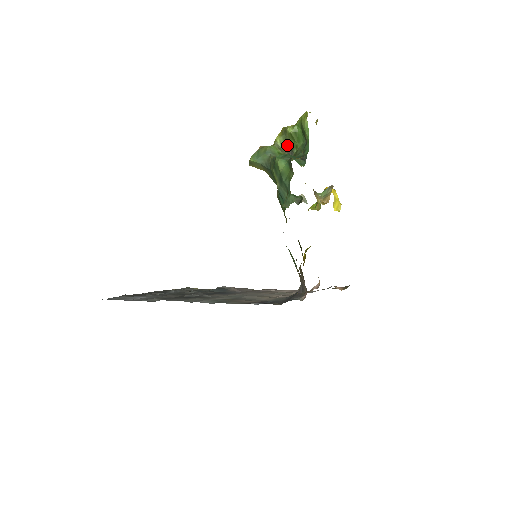
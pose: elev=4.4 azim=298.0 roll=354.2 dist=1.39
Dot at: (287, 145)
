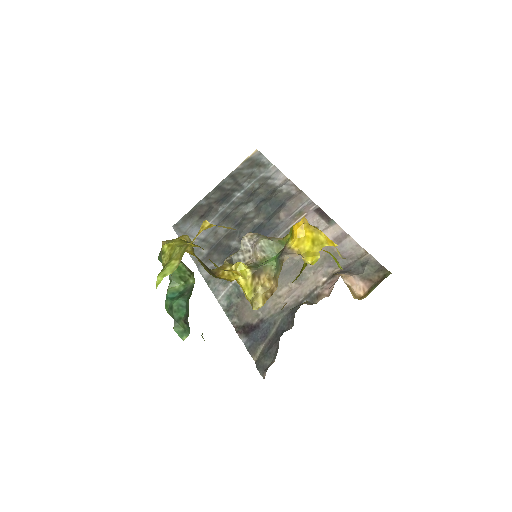
Dot at: occluded
